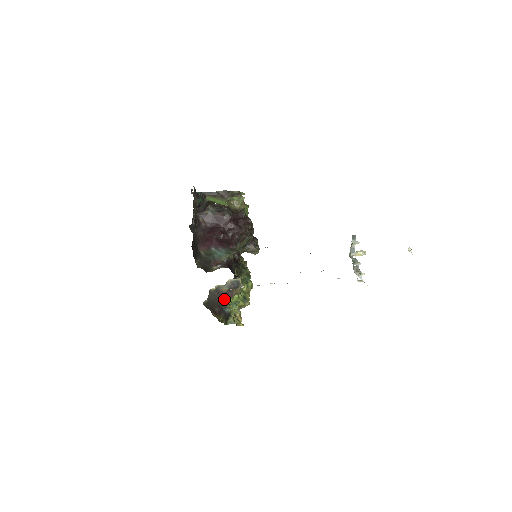
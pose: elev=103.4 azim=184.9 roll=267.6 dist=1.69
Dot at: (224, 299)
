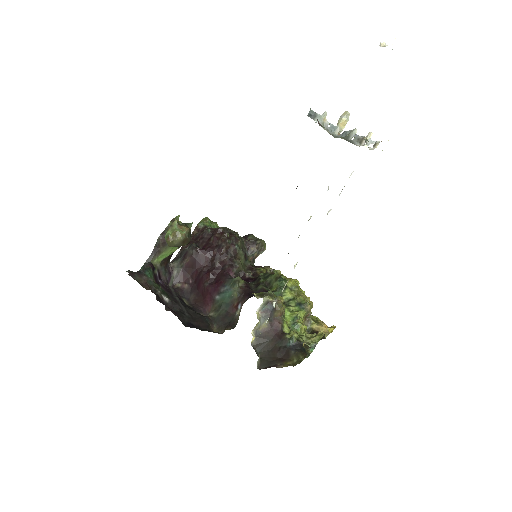
Dot at: (276, 335)
